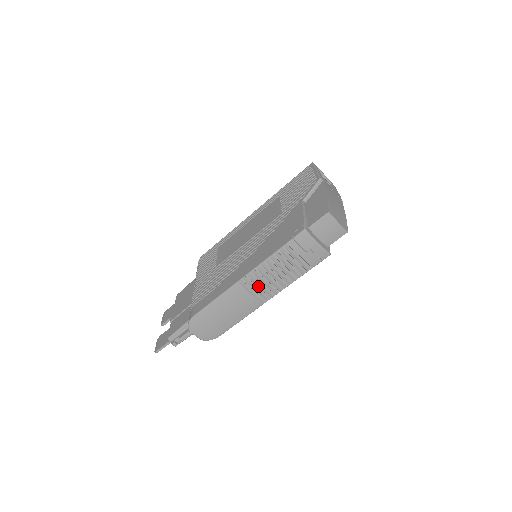
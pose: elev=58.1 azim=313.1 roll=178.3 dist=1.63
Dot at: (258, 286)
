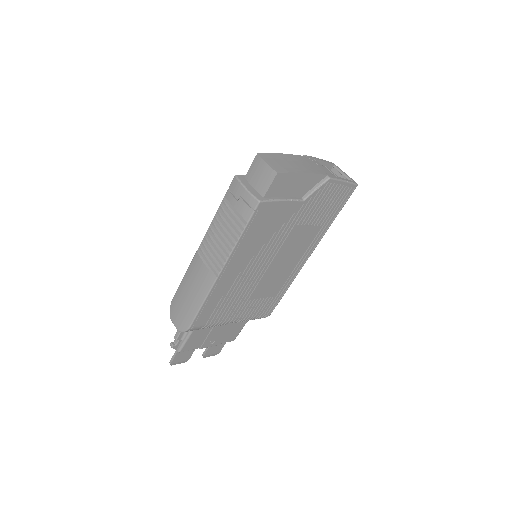
Dot at: (209, 253)
